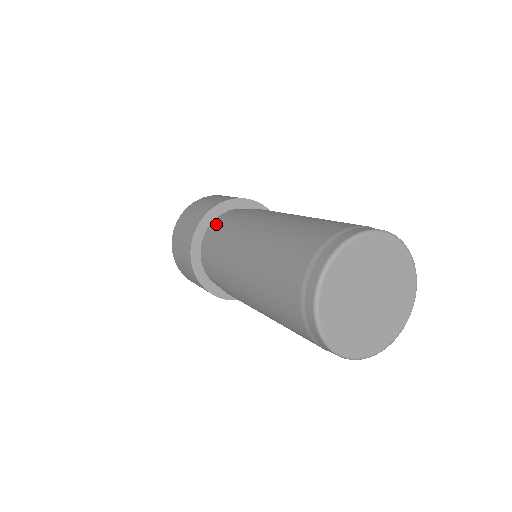
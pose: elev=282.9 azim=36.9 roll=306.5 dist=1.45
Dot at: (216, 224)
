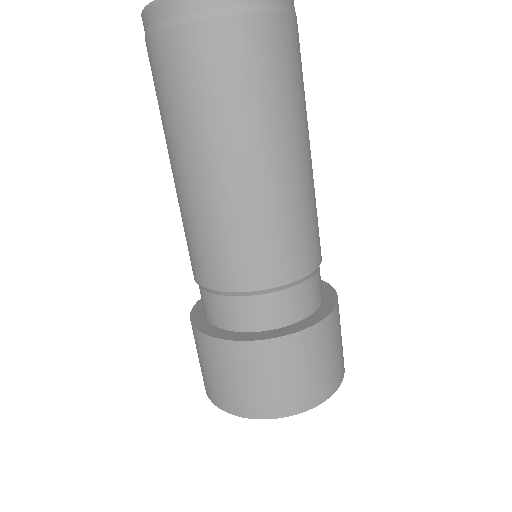
Dot at: occluded
